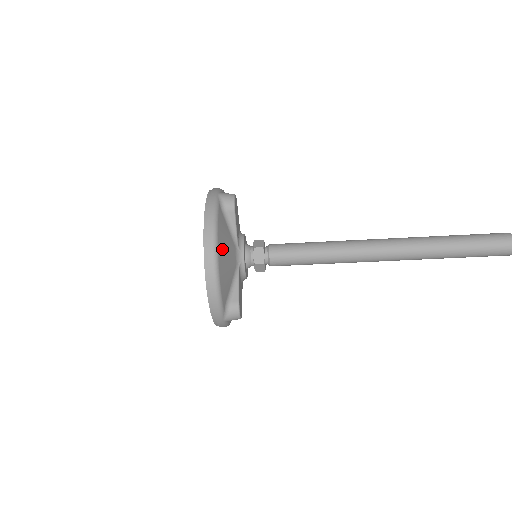
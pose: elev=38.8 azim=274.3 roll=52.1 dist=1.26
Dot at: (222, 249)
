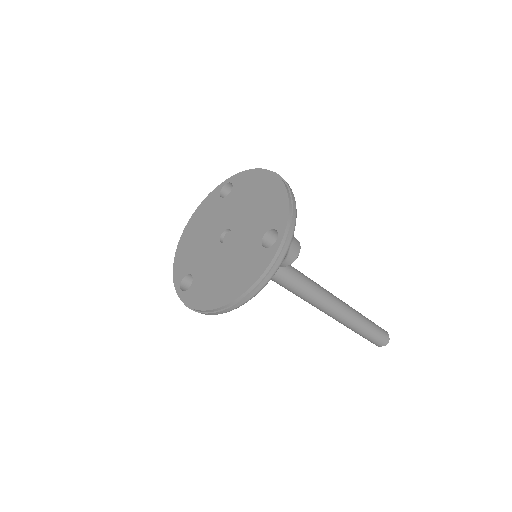
Dot at: occluded
